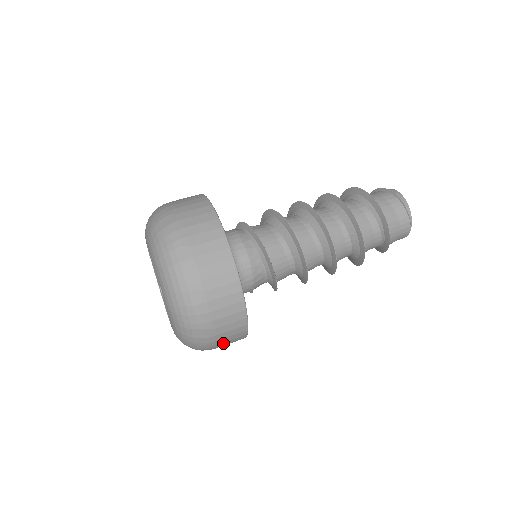
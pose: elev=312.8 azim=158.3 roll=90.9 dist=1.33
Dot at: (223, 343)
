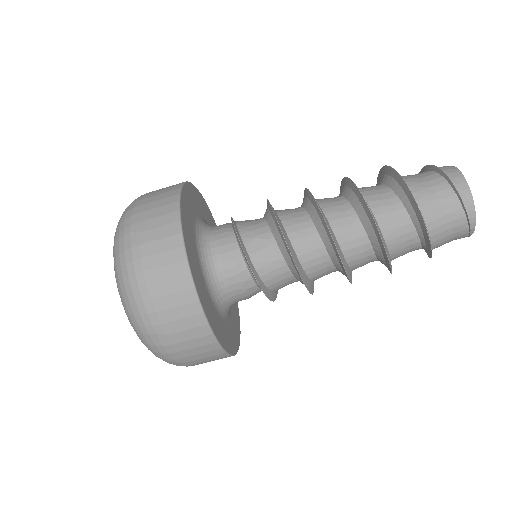
Dot at: occluded
